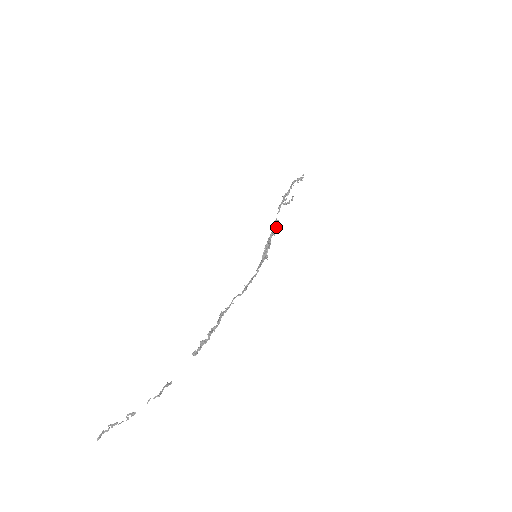
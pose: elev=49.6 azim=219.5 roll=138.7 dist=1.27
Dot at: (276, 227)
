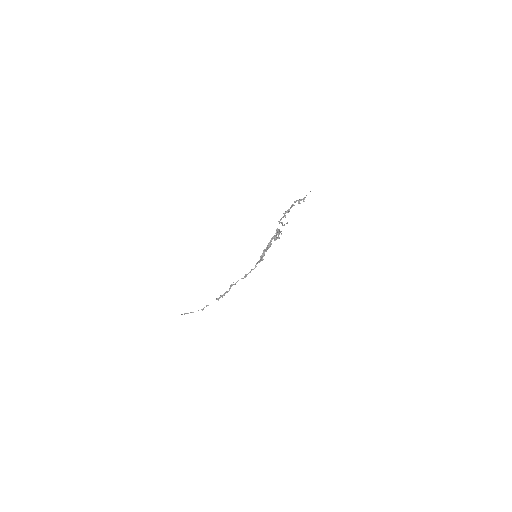
Dot at: (276, 234)
